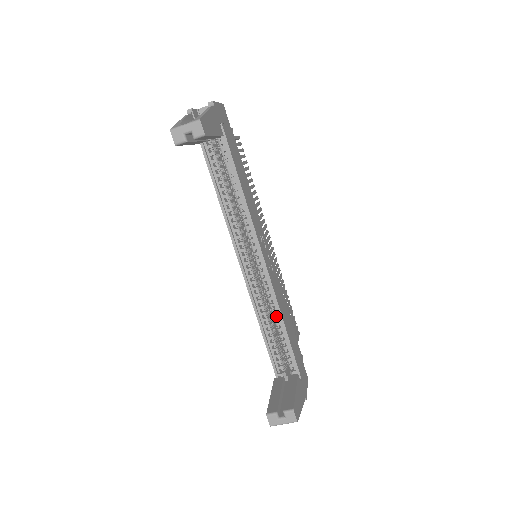
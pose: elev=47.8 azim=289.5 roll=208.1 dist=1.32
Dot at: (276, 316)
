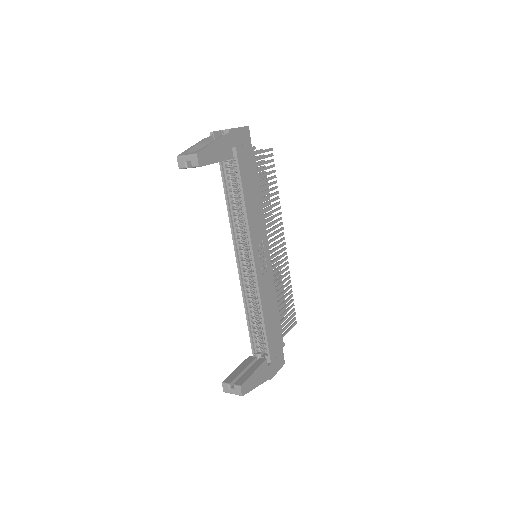
Dot at: (259, 309)
